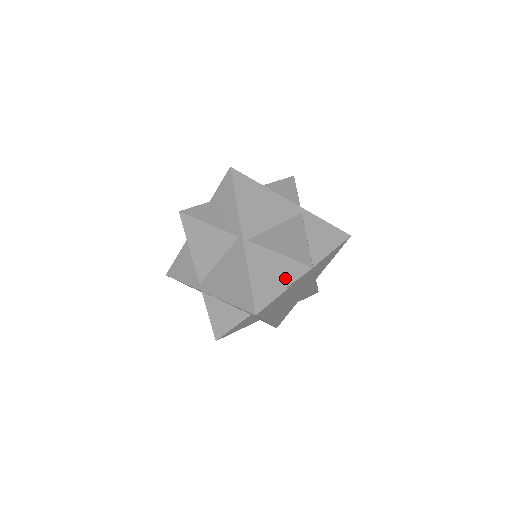
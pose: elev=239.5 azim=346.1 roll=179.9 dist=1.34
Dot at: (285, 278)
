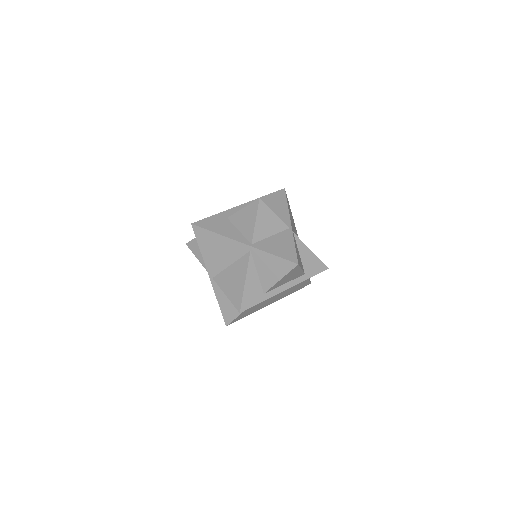
Dot at: occluded
